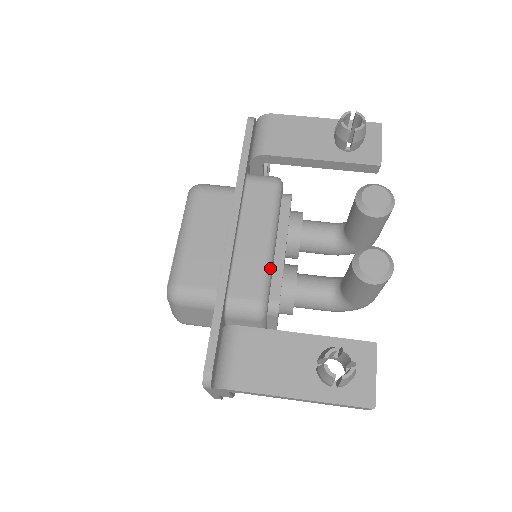
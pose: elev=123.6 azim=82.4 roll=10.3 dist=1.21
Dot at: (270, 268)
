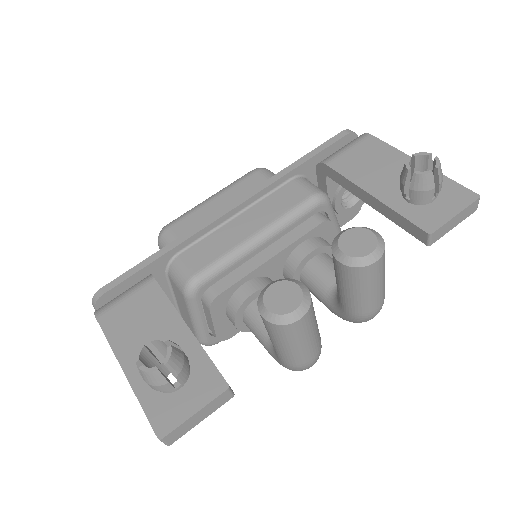
Dot at: (233, 259)
